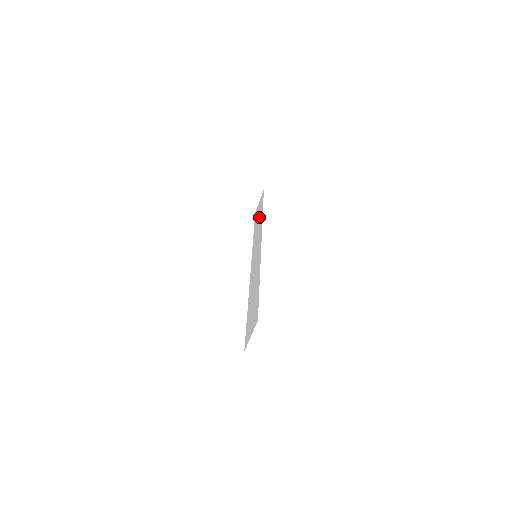
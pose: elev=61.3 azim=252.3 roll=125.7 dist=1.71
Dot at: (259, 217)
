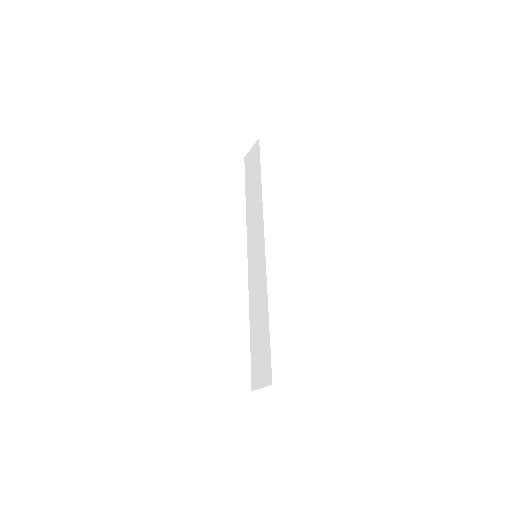
Dot at: (255, 186)
